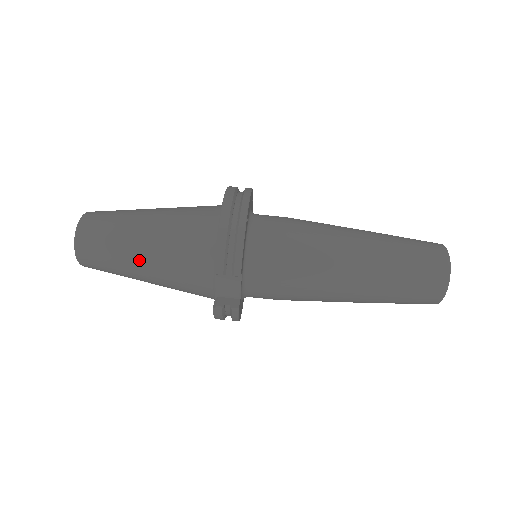
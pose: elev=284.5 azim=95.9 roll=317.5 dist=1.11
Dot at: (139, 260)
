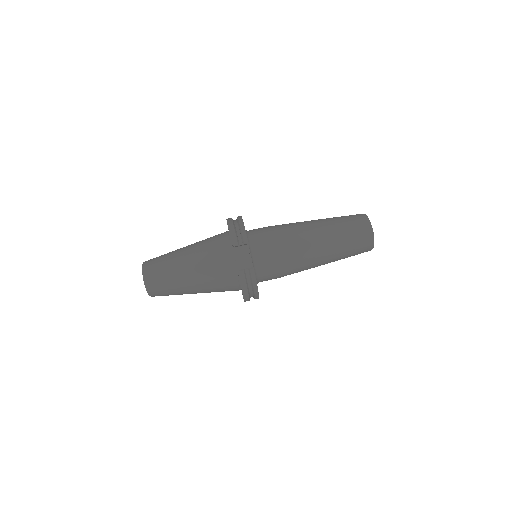
Dot at: (185, 266)
